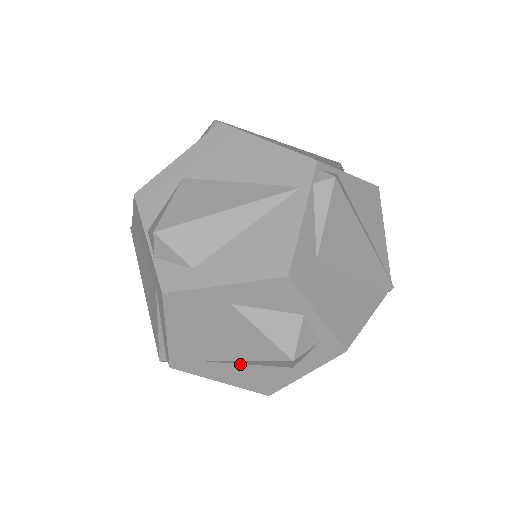
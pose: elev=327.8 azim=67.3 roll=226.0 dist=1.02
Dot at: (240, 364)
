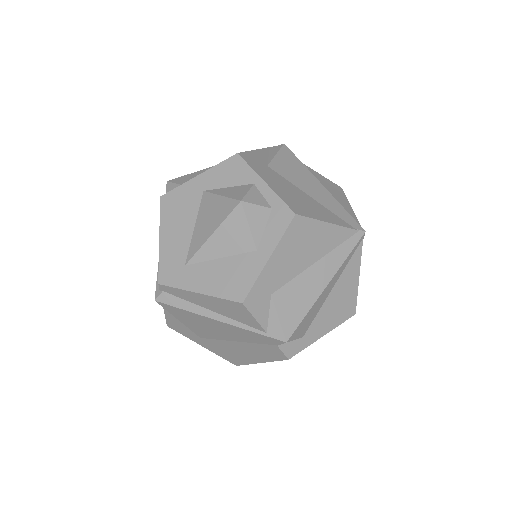
Dot at: (213, 260)
